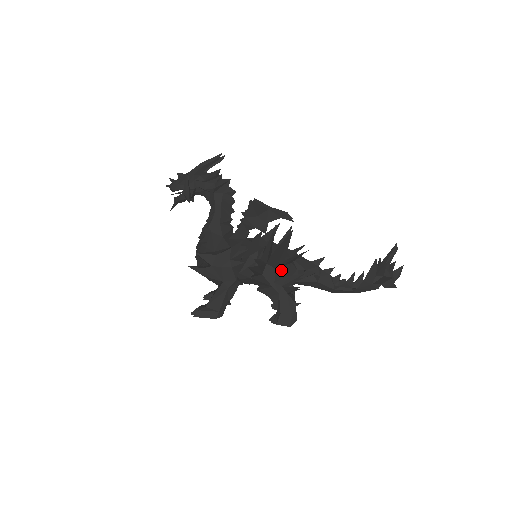
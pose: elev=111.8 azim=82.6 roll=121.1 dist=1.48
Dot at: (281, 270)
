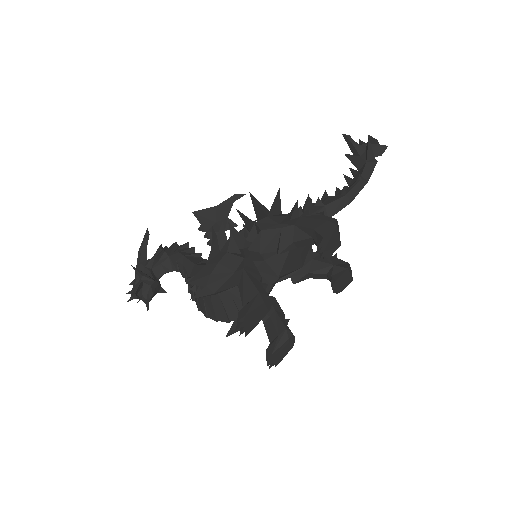
Dot at: (274, 216)
